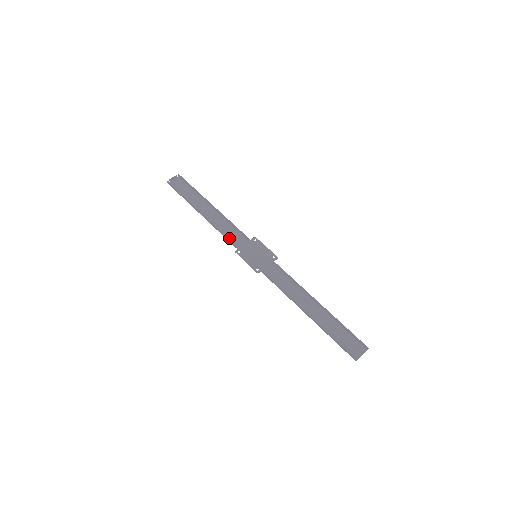
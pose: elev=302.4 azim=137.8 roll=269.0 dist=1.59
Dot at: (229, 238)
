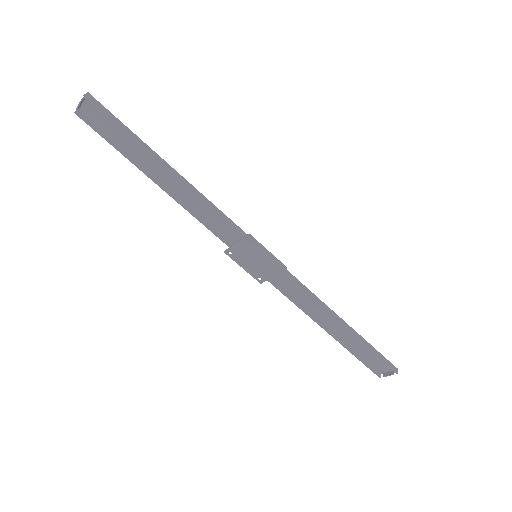
Dot at: (212, 225)
